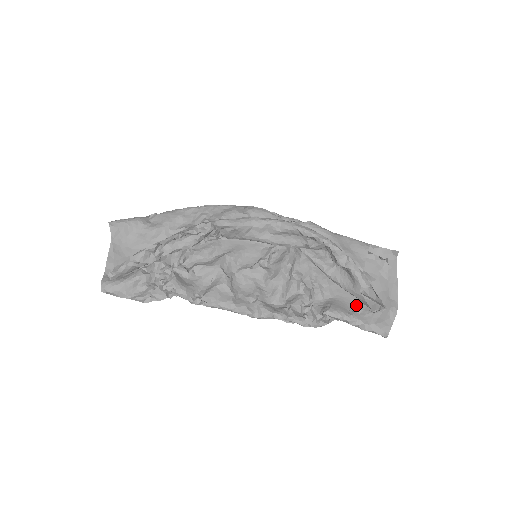
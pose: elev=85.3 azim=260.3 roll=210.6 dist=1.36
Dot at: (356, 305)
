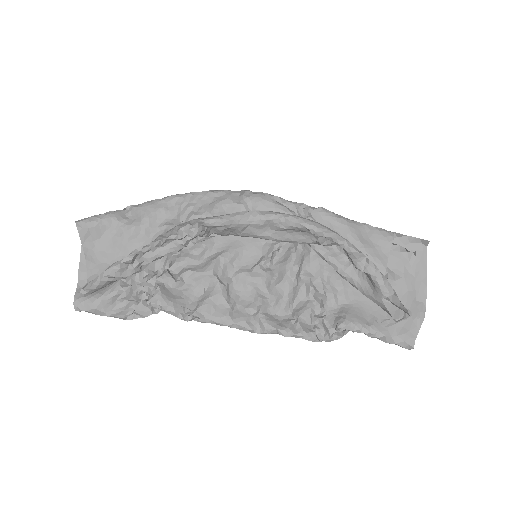
Dot at: (376, 311)
